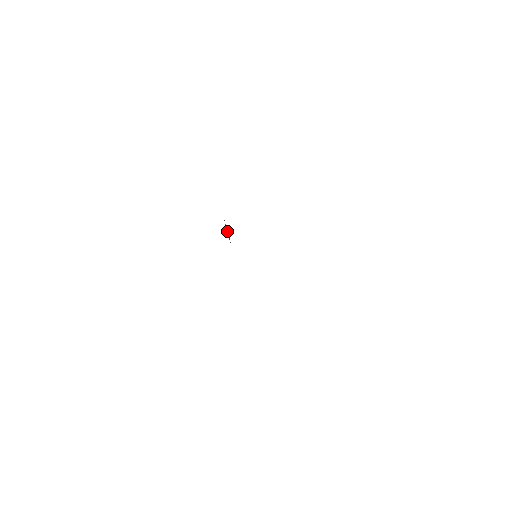
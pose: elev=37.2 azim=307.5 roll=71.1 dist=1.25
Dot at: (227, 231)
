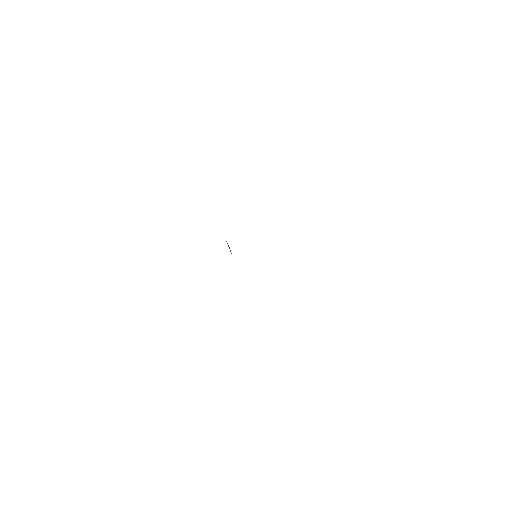
Dot at: (228, 246)
